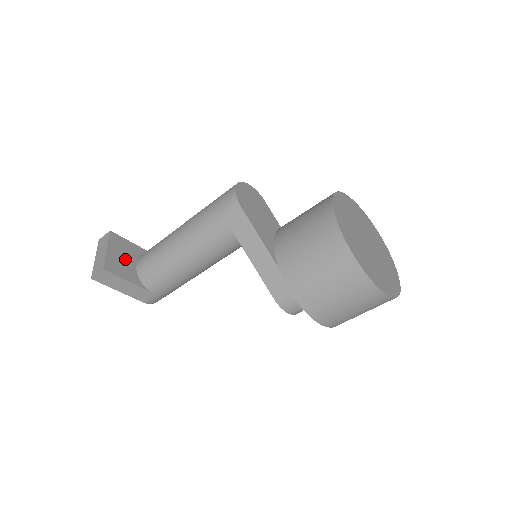
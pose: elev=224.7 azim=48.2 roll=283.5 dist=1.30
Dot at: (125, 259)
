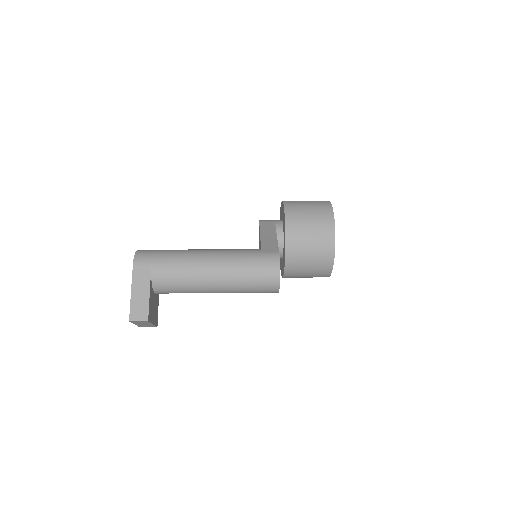
Dot at: (154, 305)
